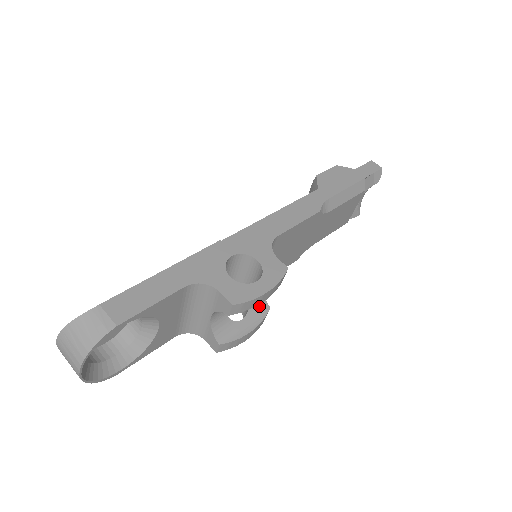
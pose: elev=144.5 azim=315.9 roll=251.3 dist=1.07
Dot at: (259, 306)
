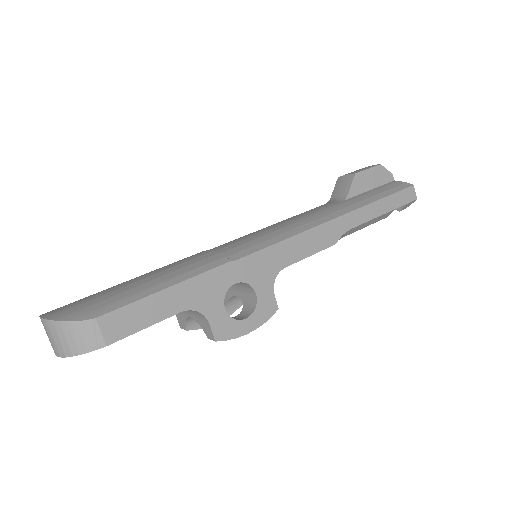
Dot at: (236, 300)
